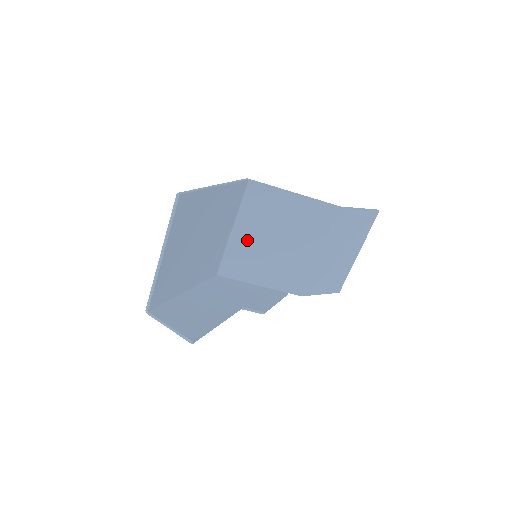
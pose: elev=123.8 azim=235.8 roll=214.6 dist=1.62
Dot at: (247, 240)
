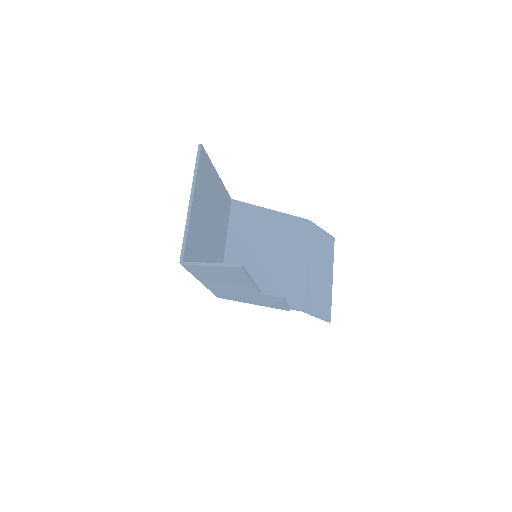
Dot at: (241, 255)
